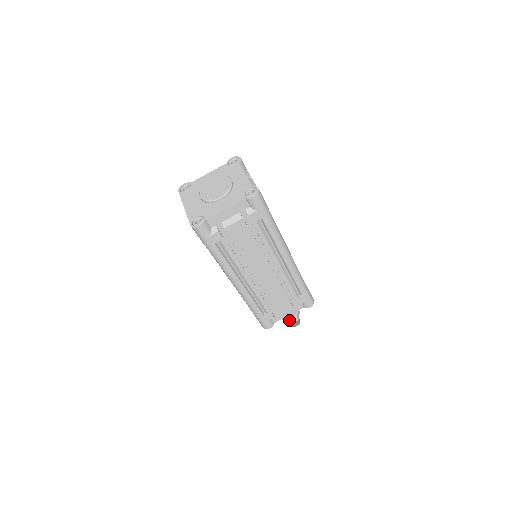
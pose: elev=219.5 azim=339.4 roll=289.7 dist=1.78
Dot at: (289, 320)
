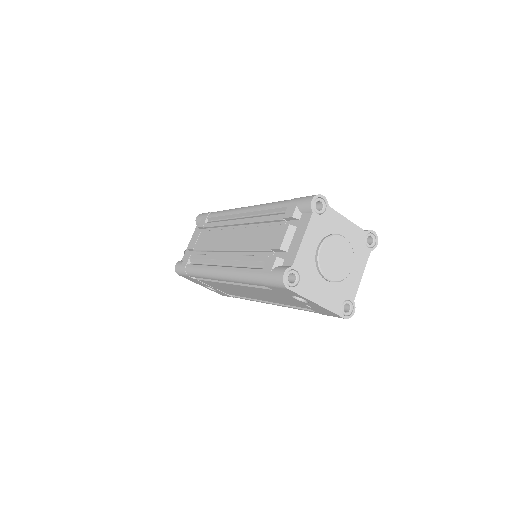
Dot at: occluded
